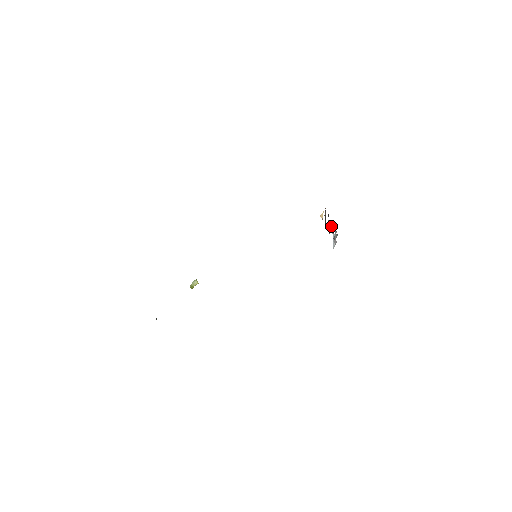
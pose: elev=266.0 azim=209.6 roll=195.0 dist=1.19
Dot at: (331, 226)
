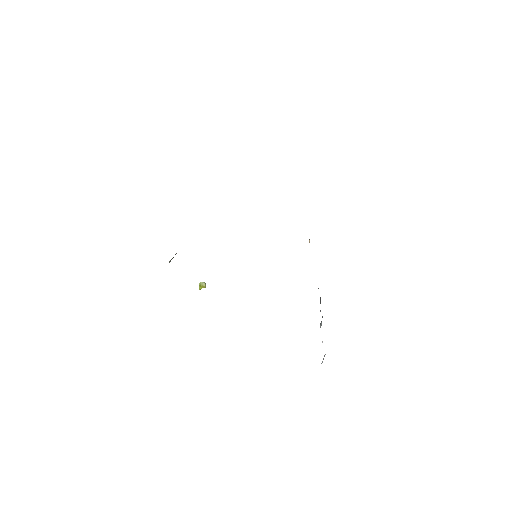
Dot at: occluded
